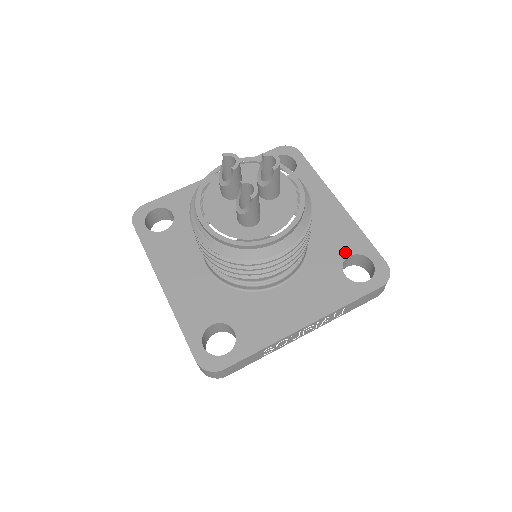
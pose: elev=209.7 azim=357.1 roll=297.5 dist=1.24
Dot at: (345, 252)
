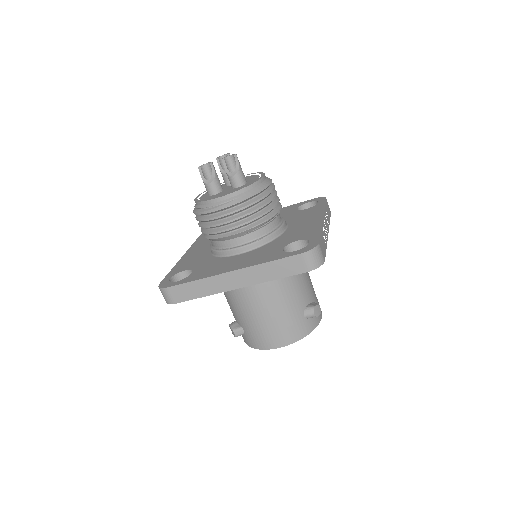
Dot at: (293, 210)
